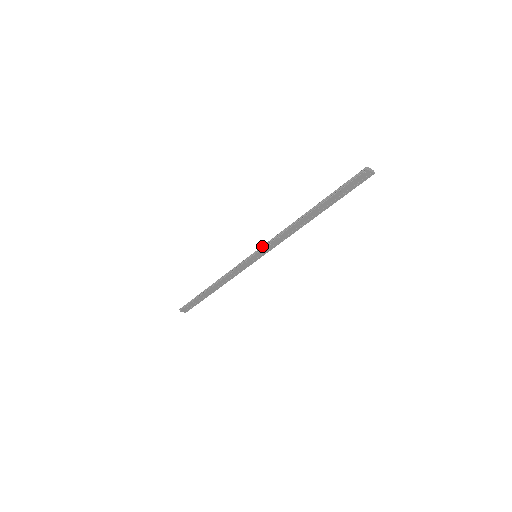
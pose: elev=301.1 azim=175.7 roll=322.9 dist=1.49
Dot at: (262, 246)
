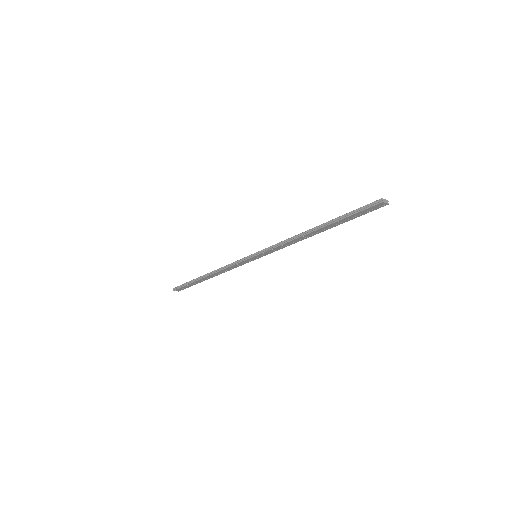
Dot at: (263, 249)
